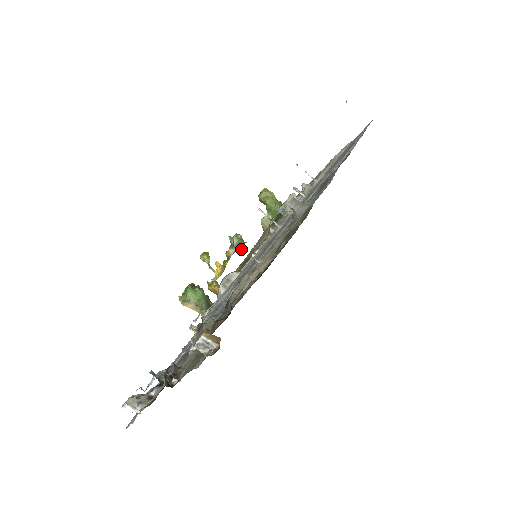
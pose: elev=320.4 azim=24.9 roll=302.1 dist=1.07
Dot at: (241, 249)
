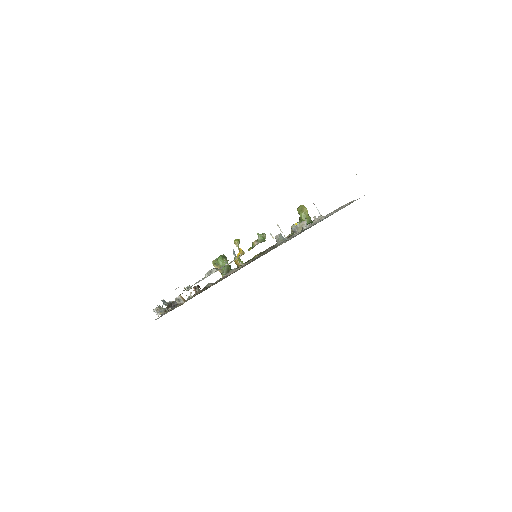
Dot at: occluded
